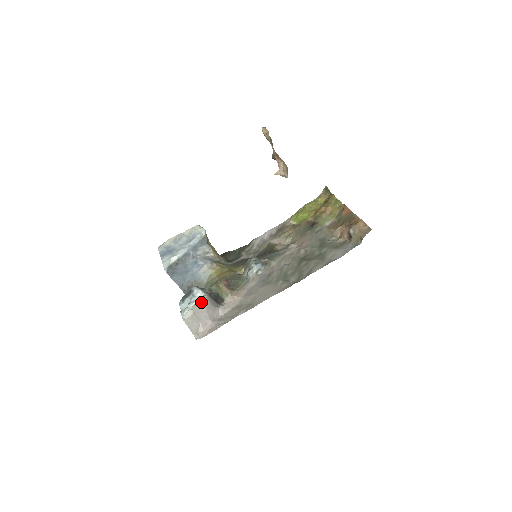
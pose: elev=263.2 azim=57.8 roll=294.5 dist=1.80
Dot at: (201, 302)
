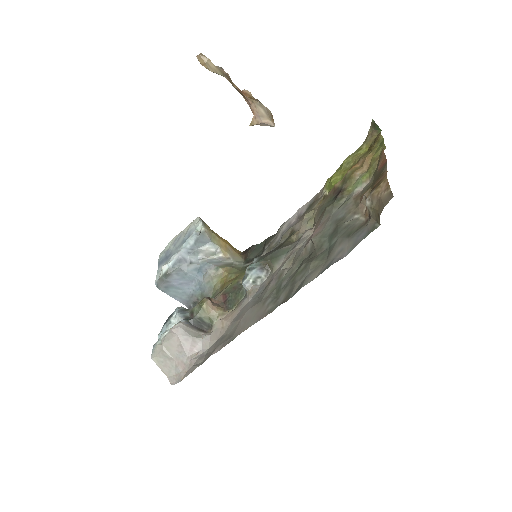
Dot at: (173, 333)
